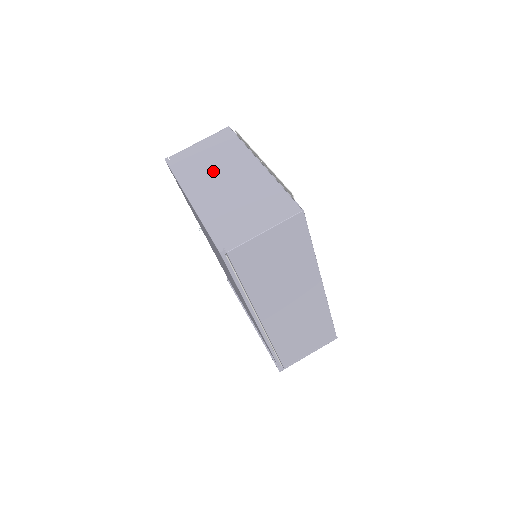
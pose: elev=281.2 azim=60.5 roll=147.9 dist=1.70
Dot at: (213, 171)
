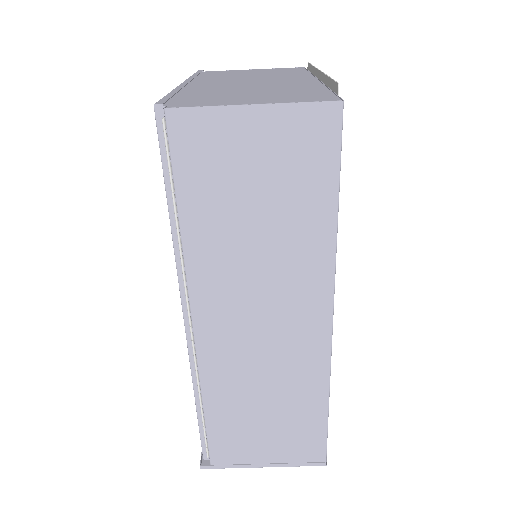
Dot at: (244, 77)
